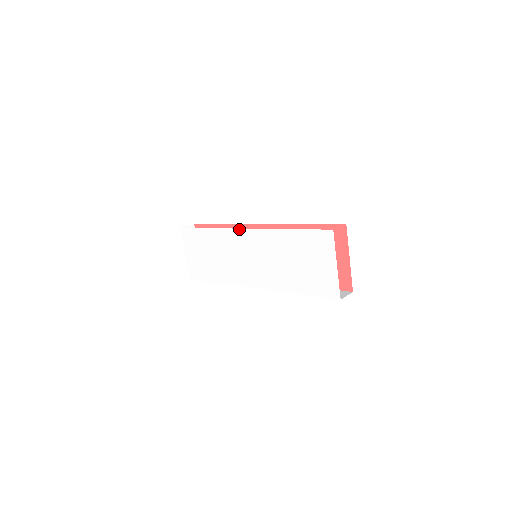
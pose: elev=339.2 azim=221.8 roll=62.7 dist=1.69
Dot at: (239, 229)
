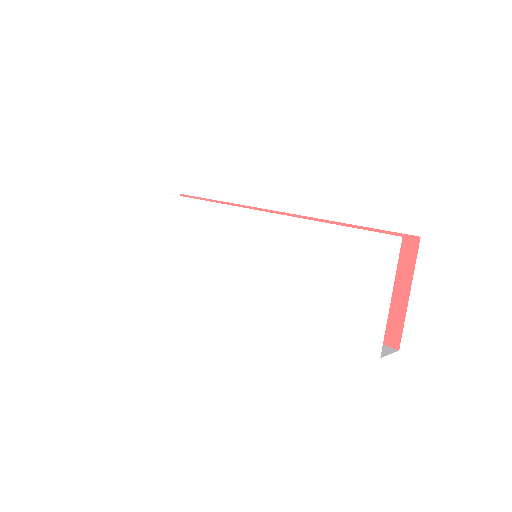
Dot at: (242, 208)
